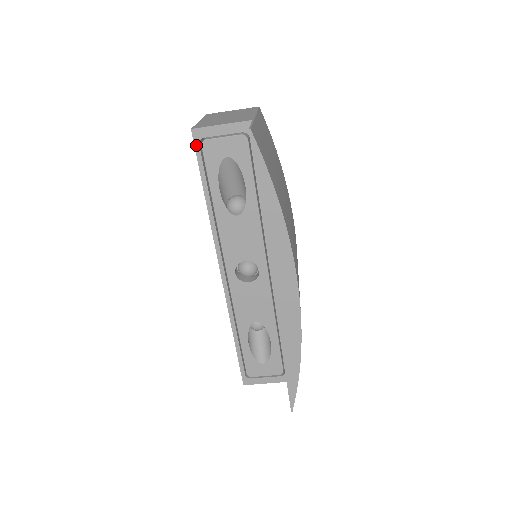
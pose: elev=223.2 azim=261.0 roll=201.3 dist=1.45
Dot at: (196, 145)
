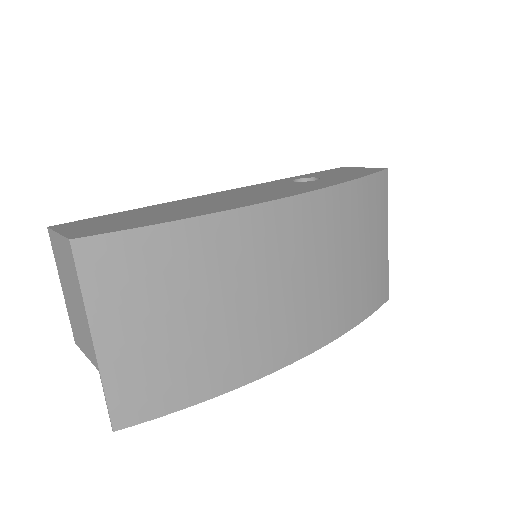
Dot at: occluded
